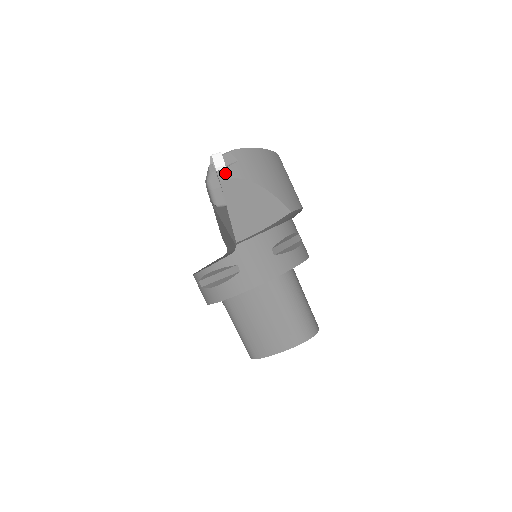
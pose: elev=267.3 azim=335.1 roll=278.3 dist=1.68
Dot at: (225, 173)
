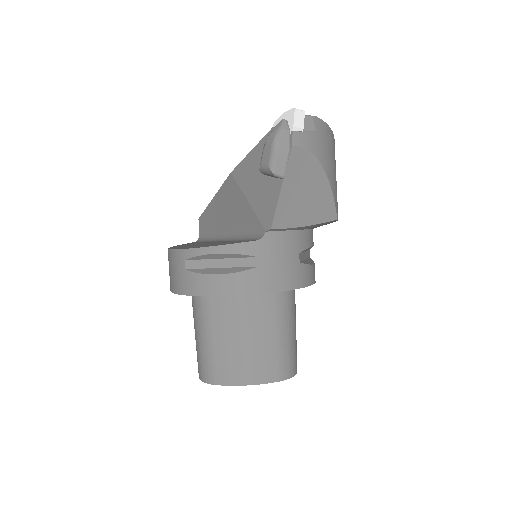
Dot at: (301, 138)
